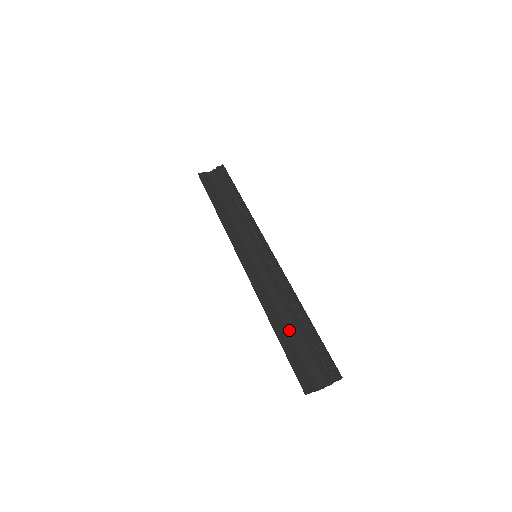
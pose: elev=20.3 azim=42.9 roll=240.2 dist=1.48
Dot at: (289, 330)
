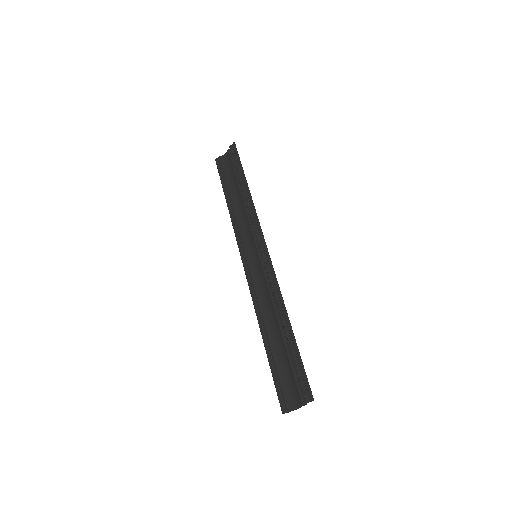
Dot at: (277, 342)
